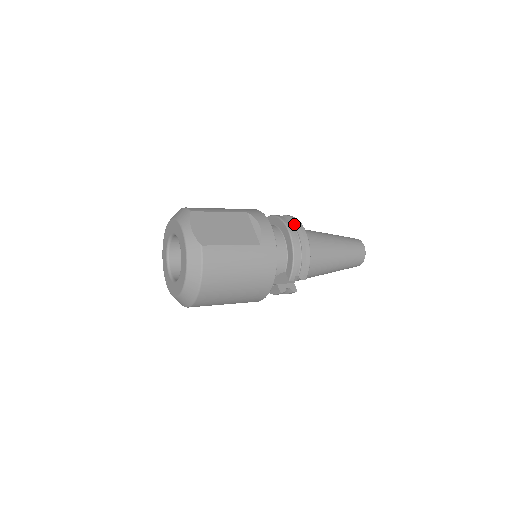
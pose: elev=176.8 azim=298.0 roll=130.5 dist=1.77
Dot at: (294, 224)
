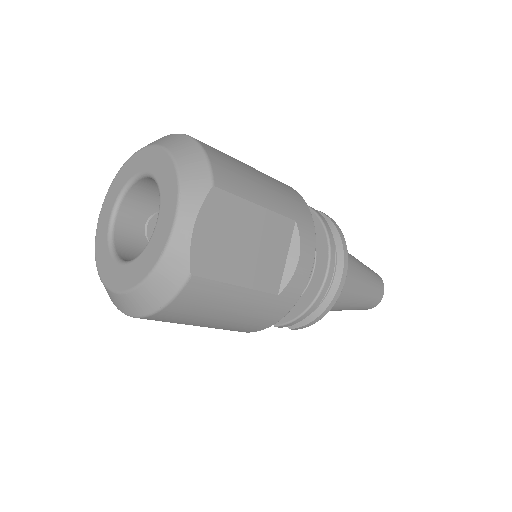
Dot at: (339, 259)
